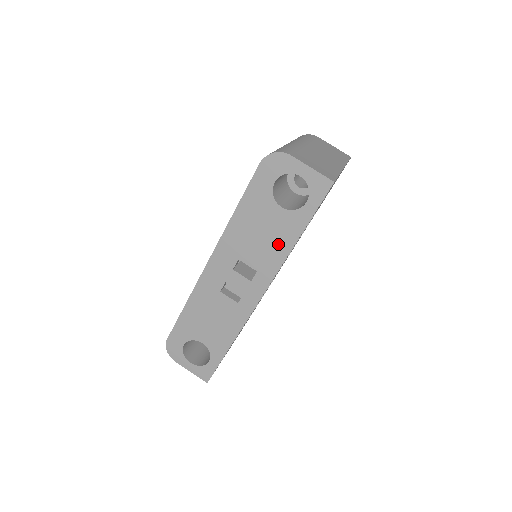
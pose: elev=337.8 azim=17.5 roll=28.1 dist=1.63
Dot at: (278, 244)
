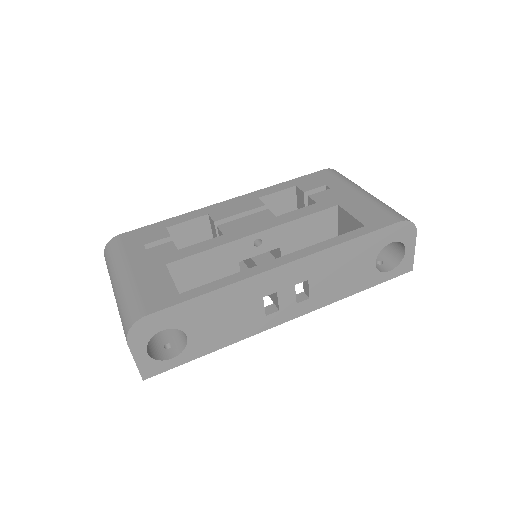
Dot at: (345, 287)
